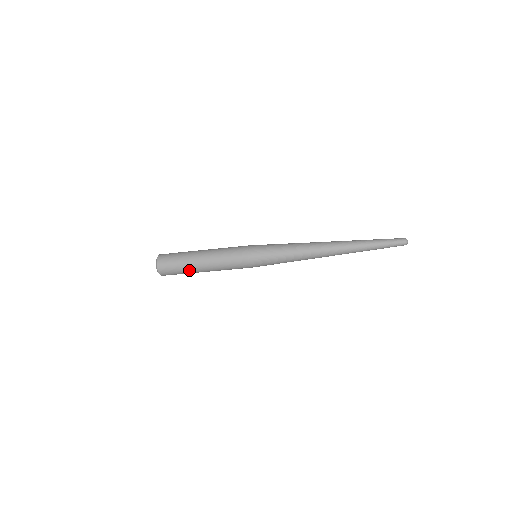
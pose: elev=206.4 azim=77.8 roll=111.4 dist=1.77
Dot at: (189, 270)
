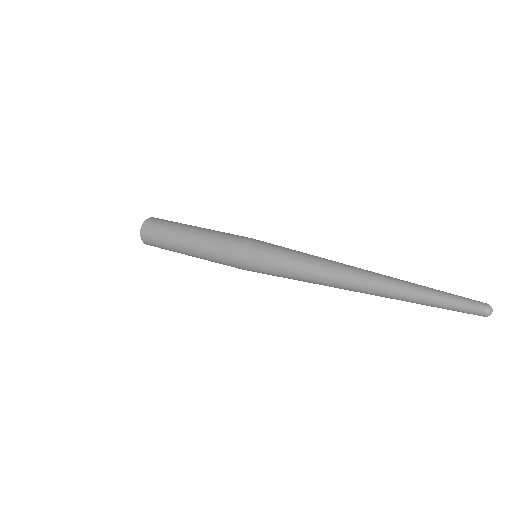
Dot at: (177, 252)
